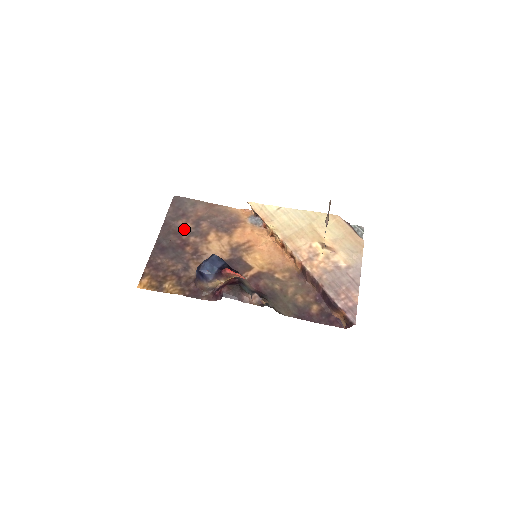
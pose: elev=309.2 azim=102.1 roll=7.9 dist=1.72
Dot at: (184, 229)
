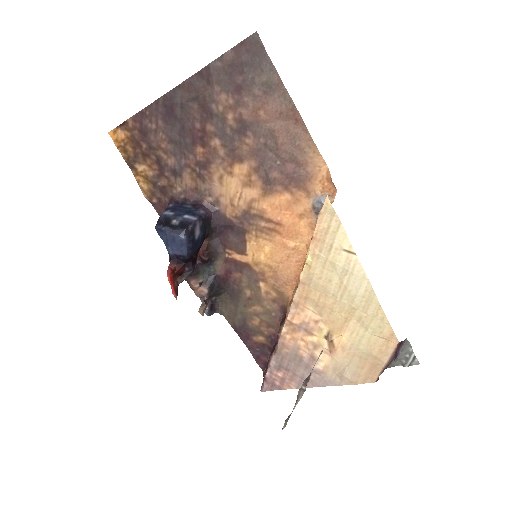
Dot at: (219, 115)
